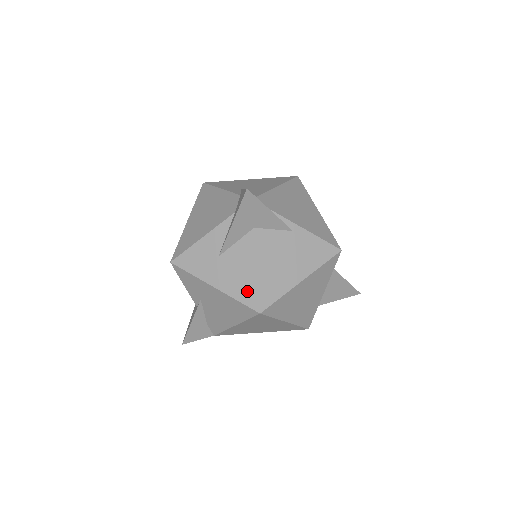
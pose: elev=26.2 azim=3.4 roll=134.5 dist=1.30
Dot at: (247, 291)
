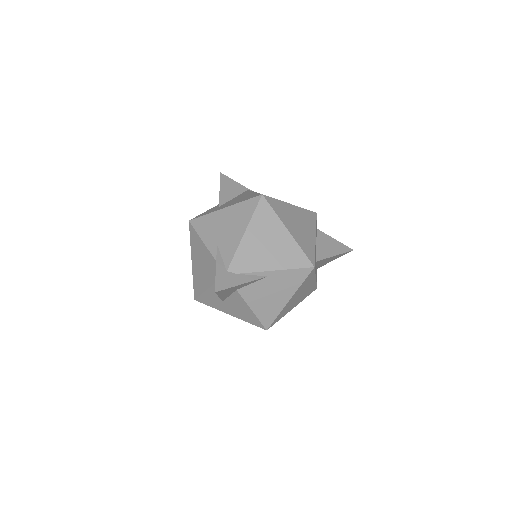
Dot at: (252, 320)
